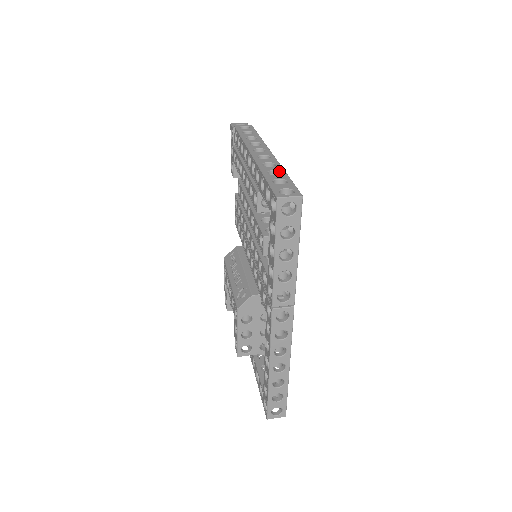
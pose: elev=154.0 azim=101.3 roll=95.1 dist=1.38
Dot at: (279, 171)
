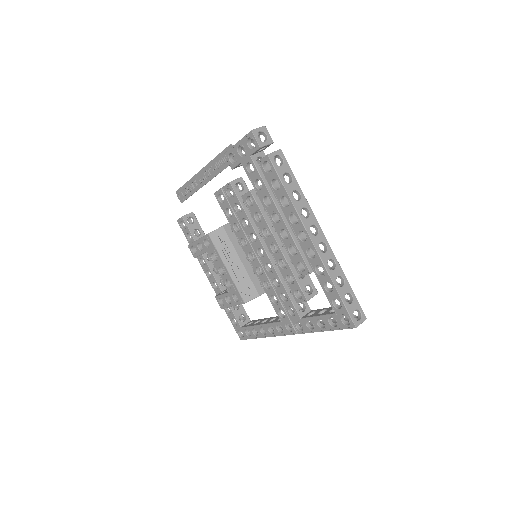
Dot at: (342, 277)
